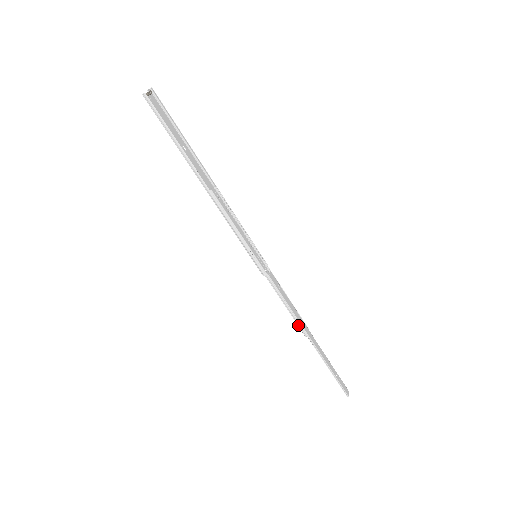
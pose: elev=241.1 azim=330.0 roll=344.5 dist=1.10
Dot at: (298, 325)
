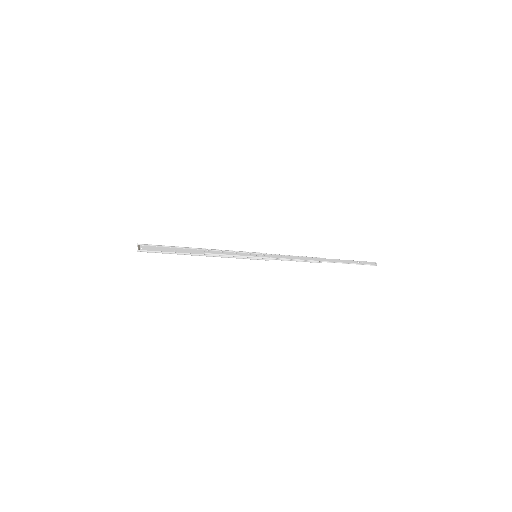
Dot at: (311, 262)
